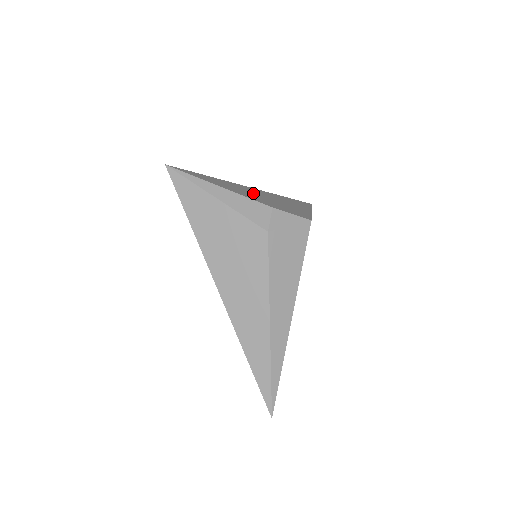
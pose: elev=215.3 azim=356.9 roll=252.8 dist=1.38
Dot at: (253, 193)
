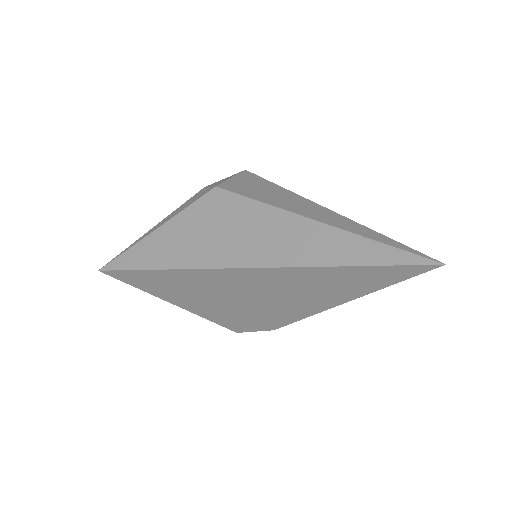
Dot at: occluded
